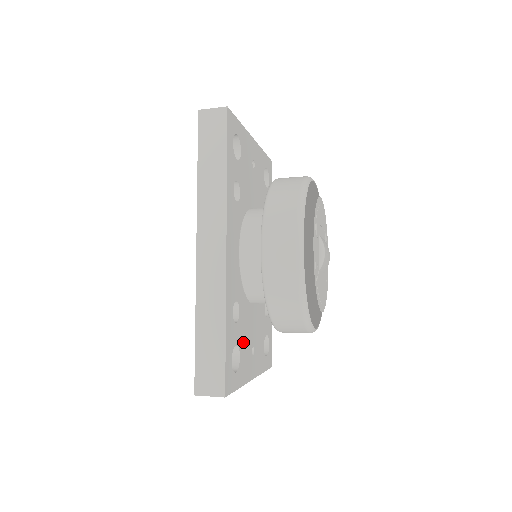
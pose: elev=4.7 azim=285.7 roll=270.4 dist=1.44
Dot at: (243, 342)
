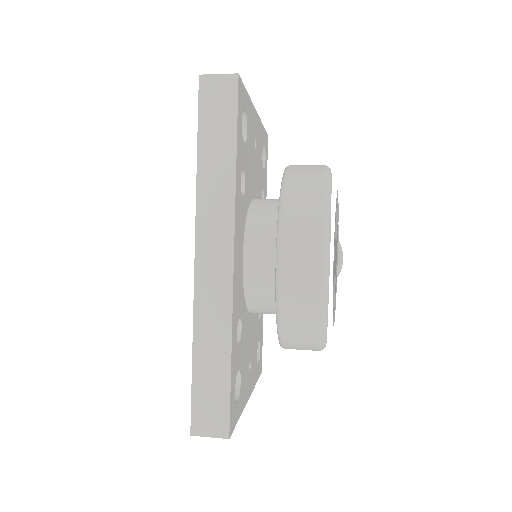
Dot at: (243, 362)
